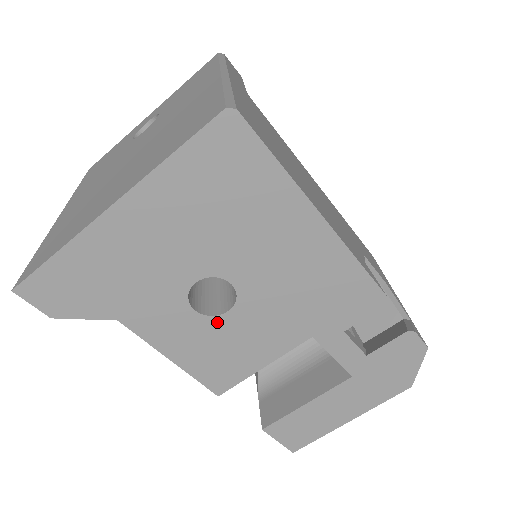
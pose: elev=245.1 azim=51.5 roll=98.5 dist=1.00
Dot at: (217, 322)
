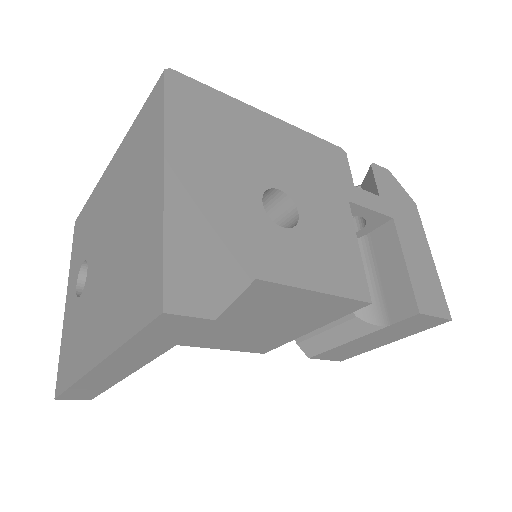
Dot at: (303, 229)
